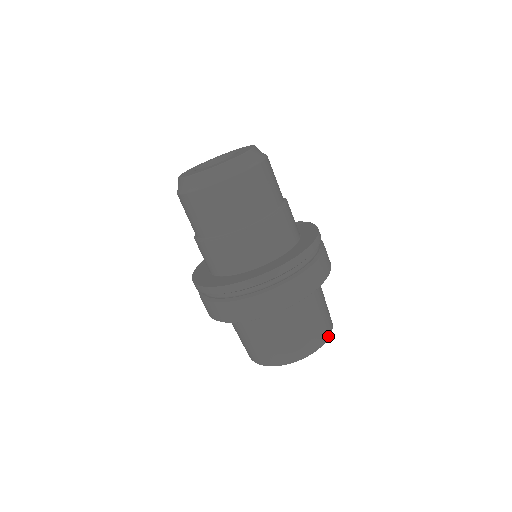
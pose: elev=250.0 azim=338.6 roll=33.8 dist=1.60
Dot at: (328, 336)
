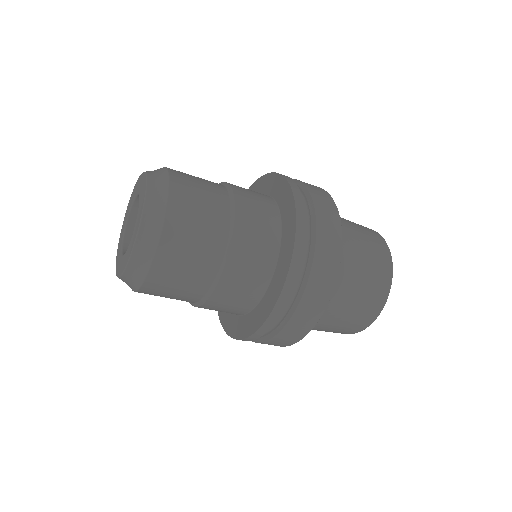
Dot at: (355, 332)
